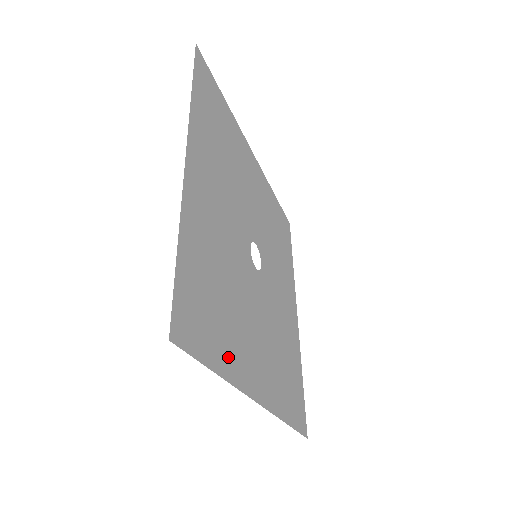
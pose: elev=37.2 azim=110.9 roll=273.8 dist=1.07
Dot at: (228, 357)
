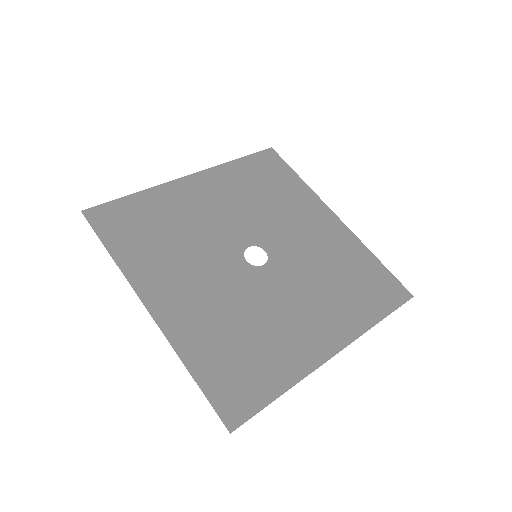
Dot at: (283, 371)
